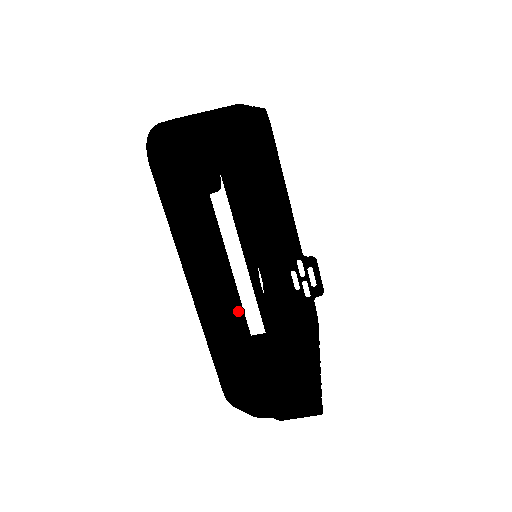
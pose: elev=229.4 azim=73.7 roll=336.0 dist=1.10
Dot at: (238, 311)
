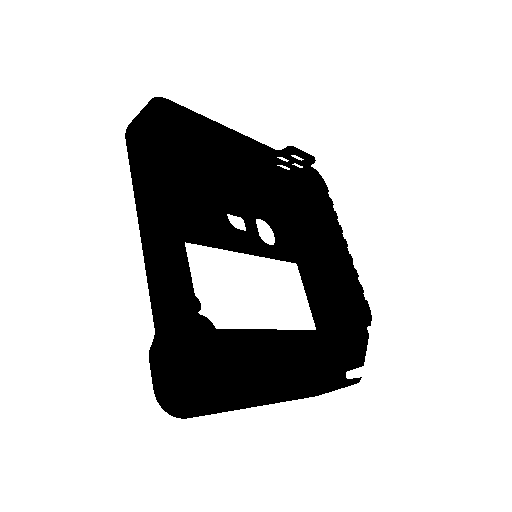
Dot at: (281, 337)
